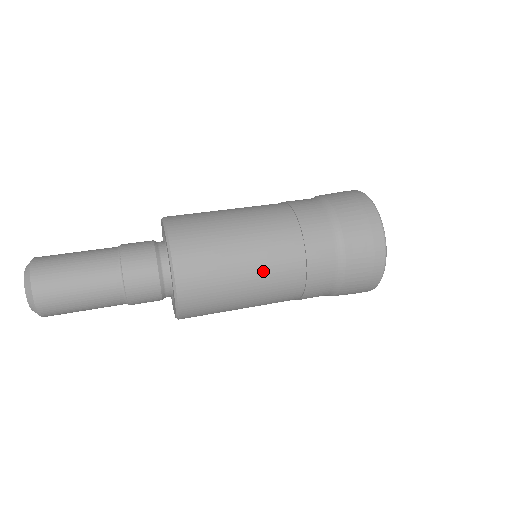
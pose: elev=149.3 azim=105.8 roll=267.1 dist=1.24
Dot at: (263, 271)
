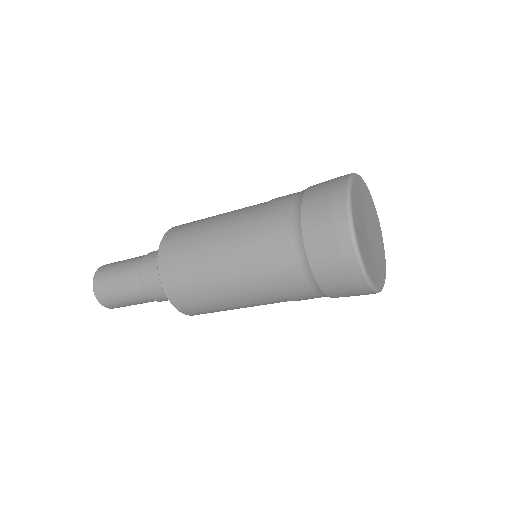
Dot at: (226, 265)
